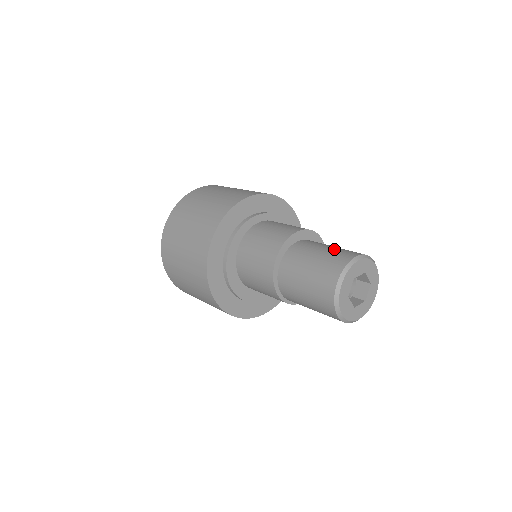
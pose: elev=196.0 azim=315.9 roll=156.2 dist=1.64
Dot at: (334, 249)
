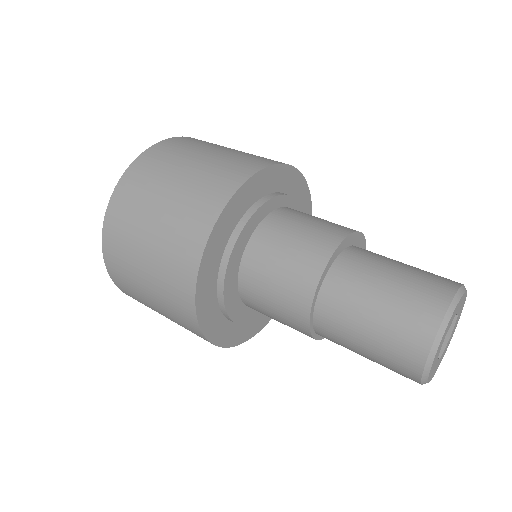
Dot at: occluded
